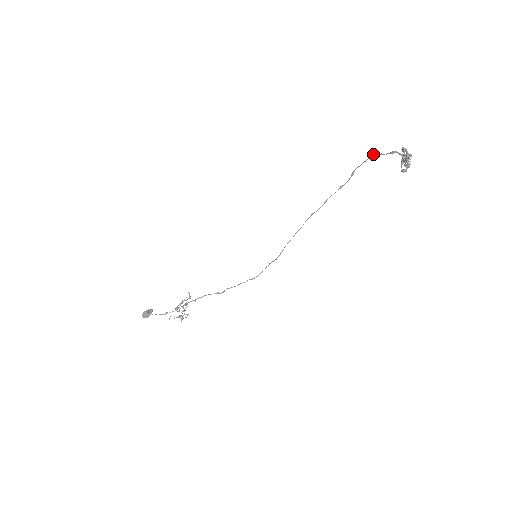
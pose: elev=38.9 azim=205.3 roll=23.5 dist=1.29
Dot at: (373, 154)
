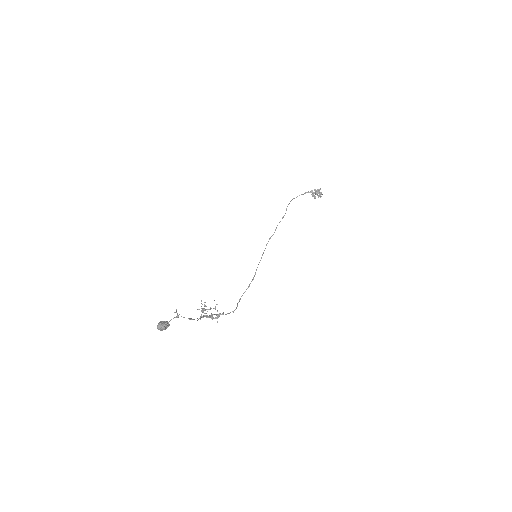
Dot at: occluded
